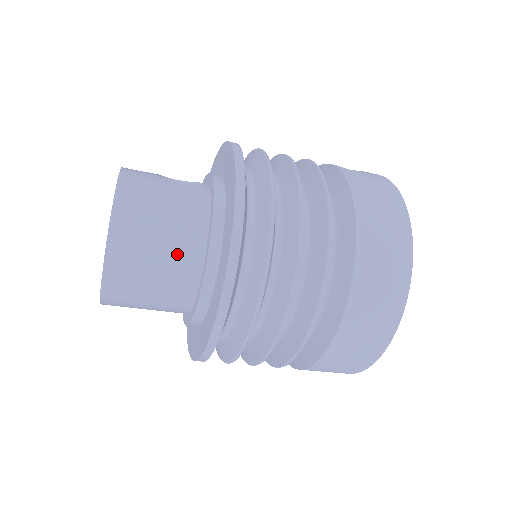
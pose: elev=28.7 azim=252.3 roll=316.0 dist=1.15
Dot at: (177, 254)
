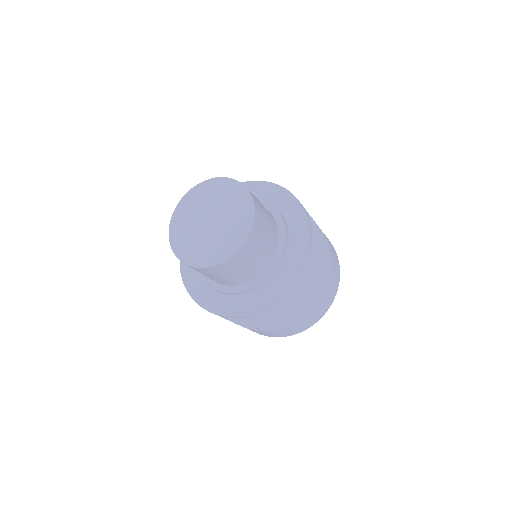
Dot at: (265, 255)
